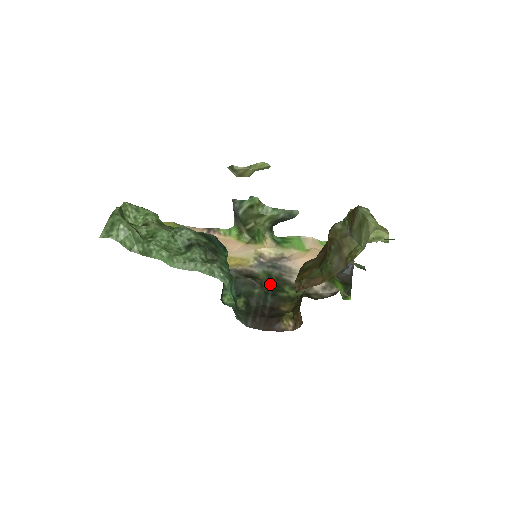
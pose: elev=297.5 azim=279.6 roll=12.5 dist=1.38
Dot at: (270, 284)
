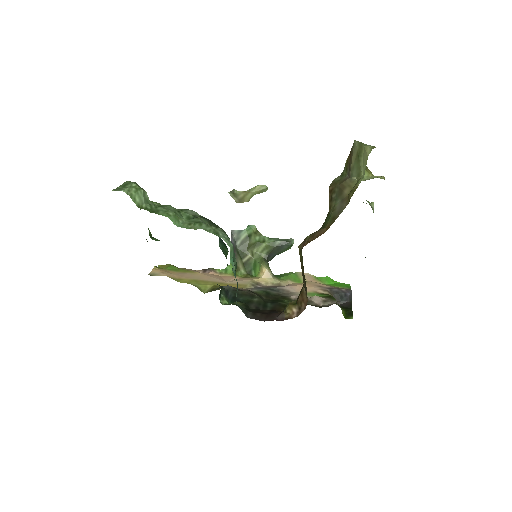
Dot at: (269, 298)
